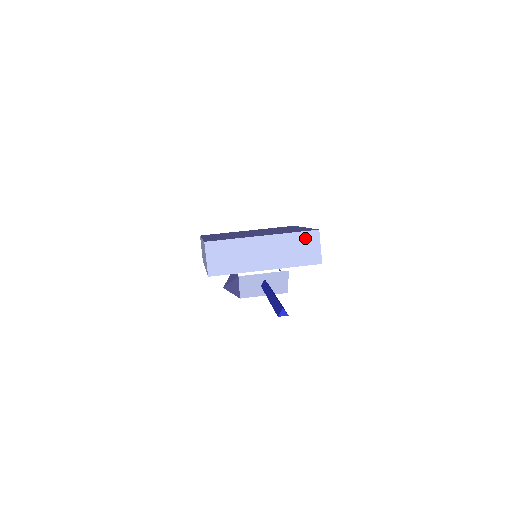
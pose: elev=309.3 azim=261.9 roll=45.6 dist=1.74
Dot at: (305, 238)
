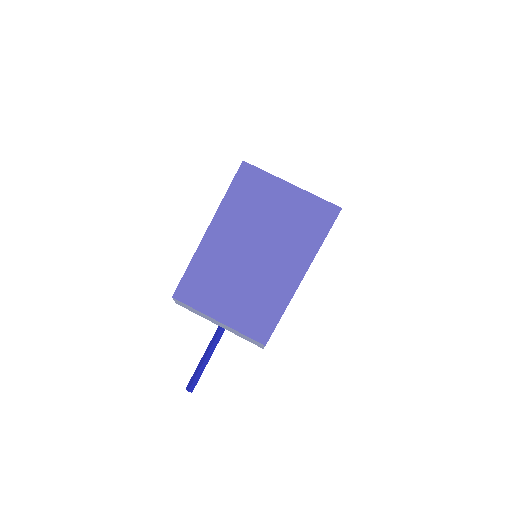
Dot at: (253, 340)
